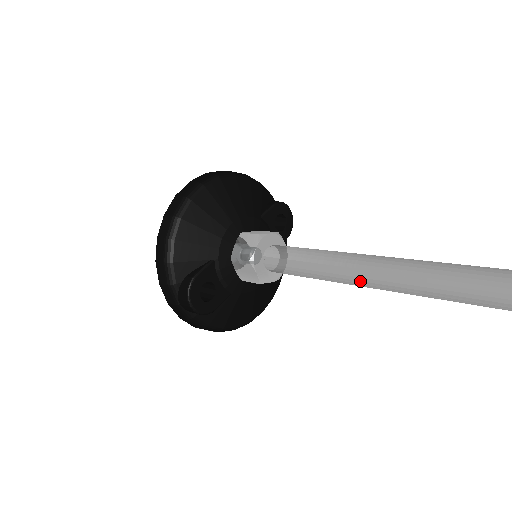
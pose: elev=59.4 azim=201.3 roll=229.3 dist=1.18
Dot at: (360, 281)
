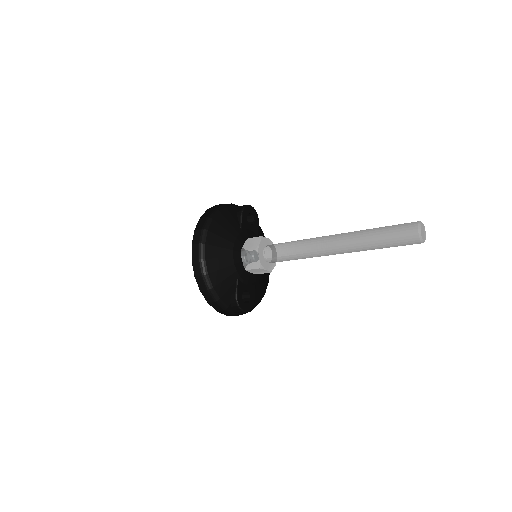
Dot at: (335, 254)
